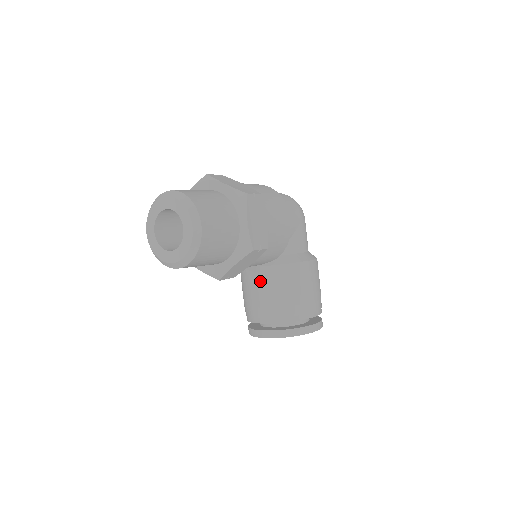
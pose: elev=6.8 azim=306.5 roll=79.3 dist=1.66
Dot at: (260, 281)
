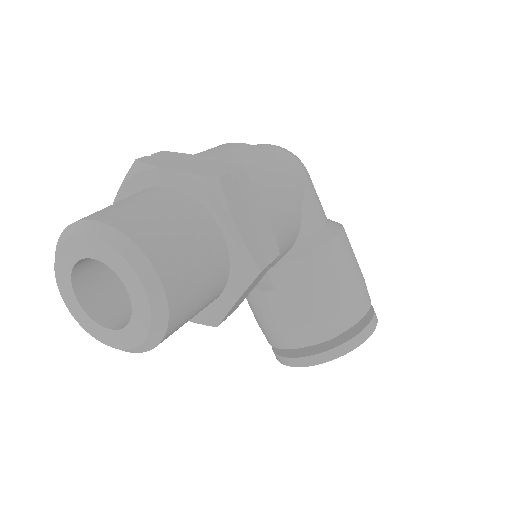
Dot at: (274, 292)
